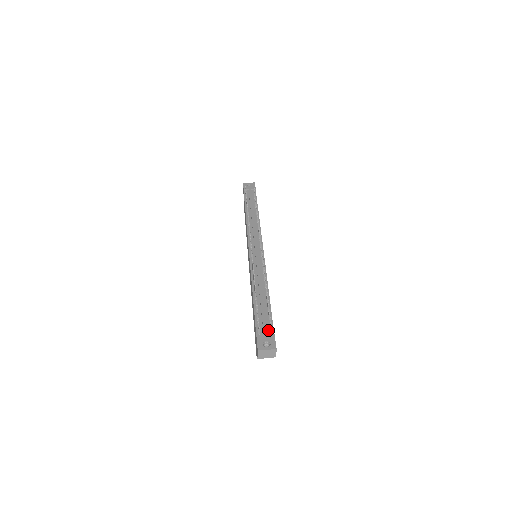
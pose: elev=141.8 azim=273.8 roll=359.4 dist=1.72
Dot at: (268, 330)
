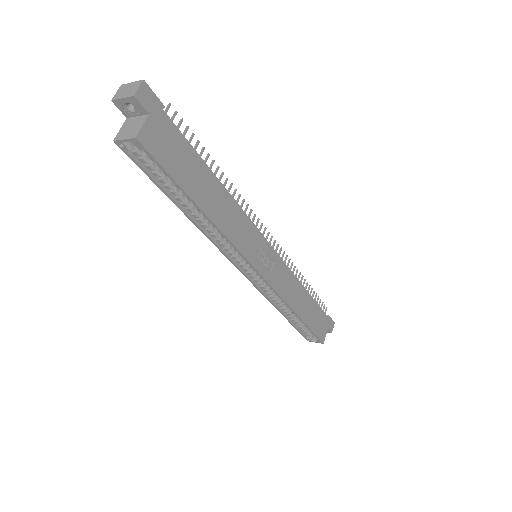
Dot at: occluded
